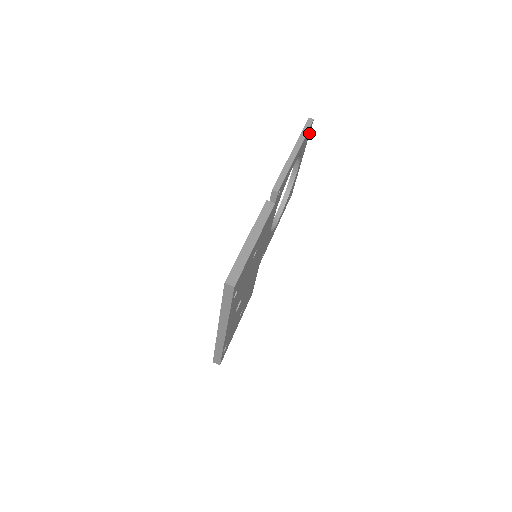
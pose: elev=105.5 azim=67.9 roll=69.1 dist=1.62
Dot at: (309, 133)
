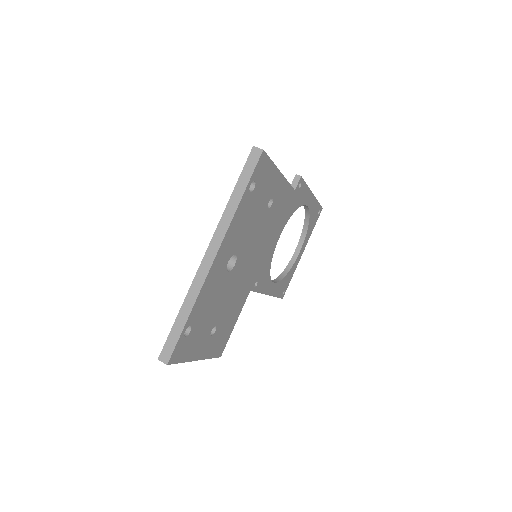
Dot at: (316, 220)
